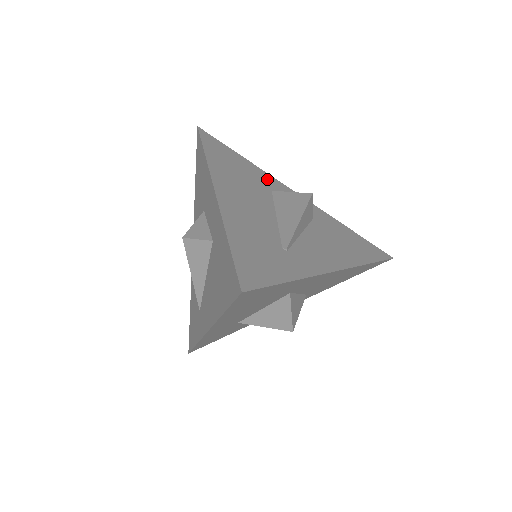
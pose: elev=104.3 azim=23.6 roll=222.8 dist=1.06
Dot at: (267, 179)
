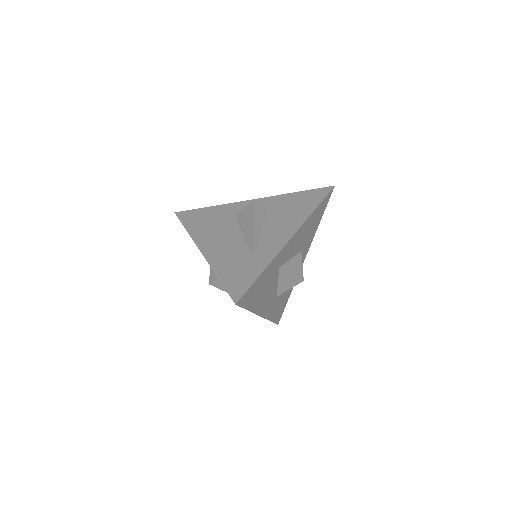
Dot at: (229, 209)
